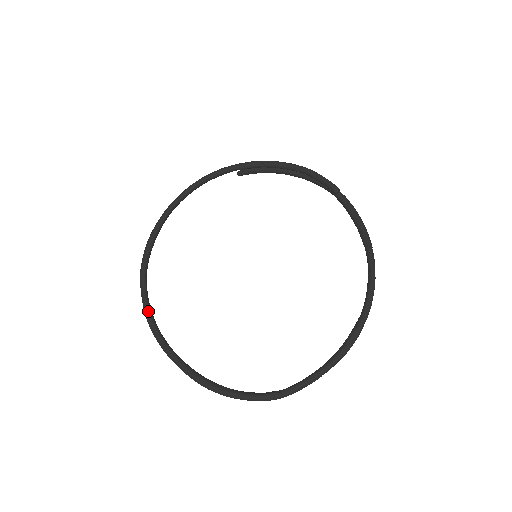
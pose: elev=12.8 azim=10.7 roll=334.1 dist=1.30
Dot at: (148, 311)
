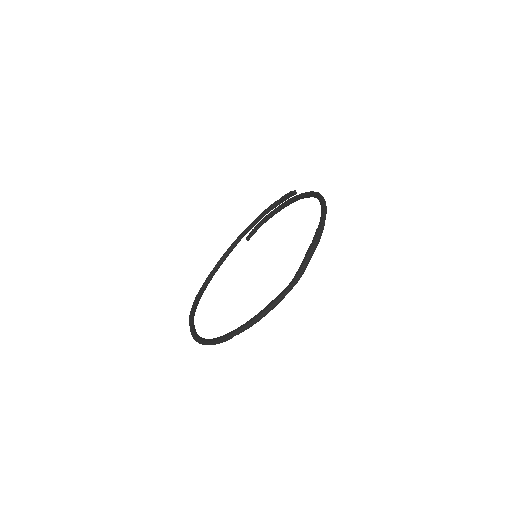
Dot at: (193, 332)
